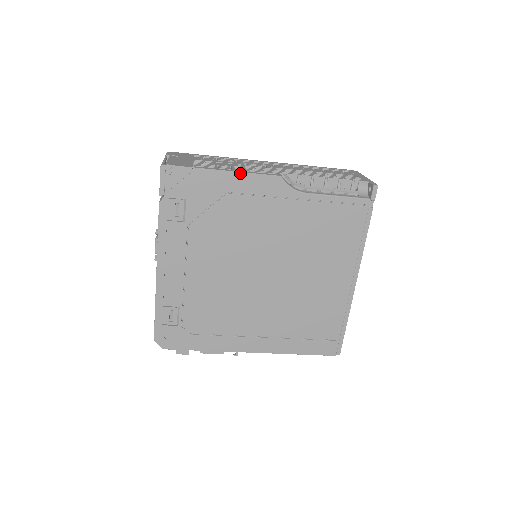
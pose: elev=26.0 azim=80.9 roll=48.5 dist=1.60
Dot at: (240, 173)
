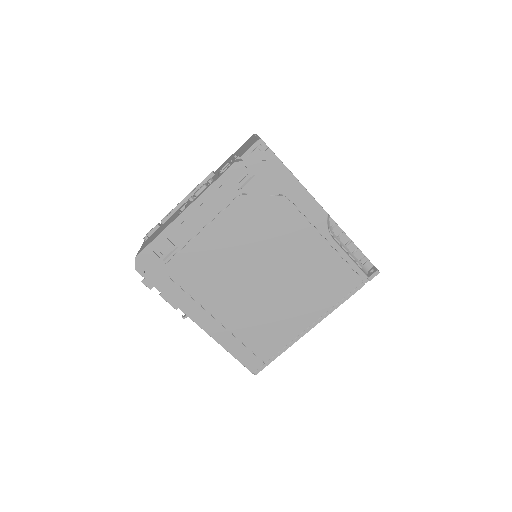
Dot at: (305, 189)
